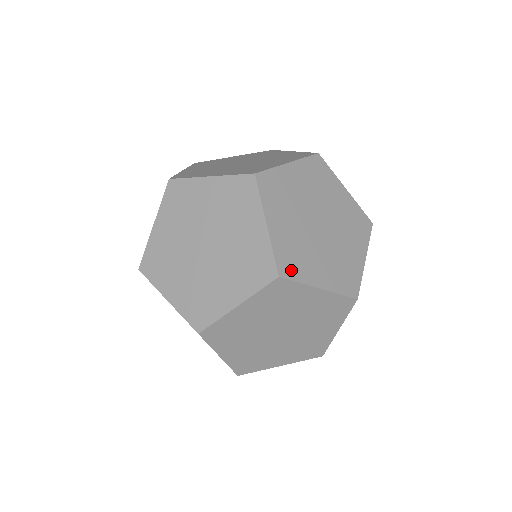
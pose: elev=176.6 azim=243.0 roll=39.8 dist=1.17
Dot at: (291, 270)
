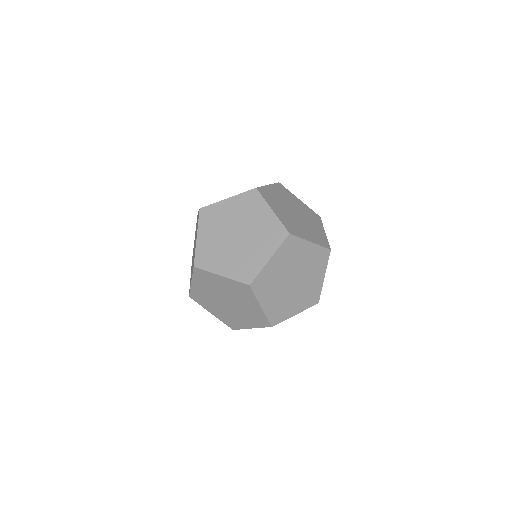
Dot at: (278, 319)
